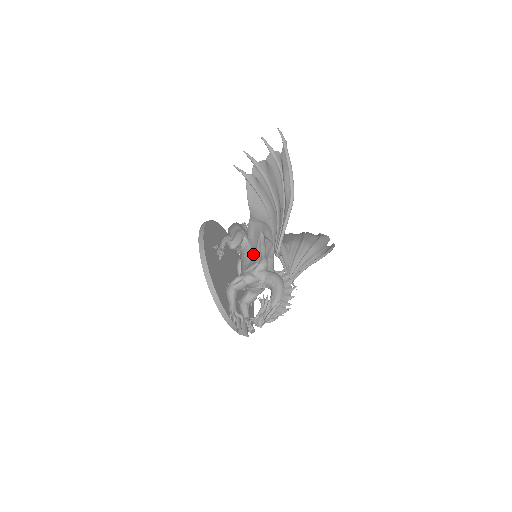
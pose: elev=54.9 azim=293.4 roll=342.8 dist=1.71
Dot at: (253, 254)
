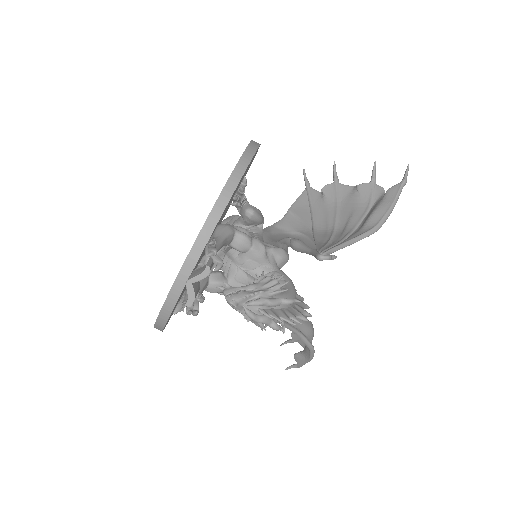
Dot at: occluded
